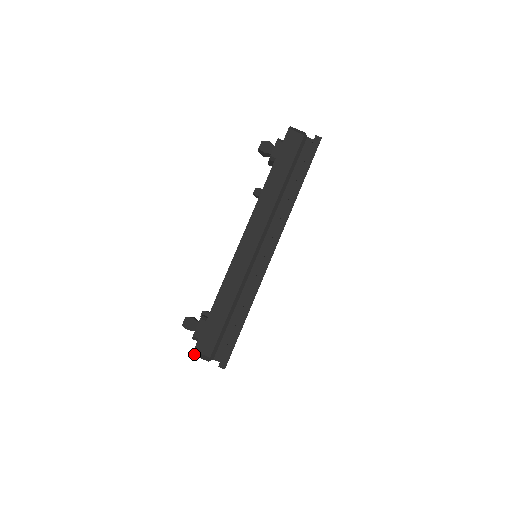
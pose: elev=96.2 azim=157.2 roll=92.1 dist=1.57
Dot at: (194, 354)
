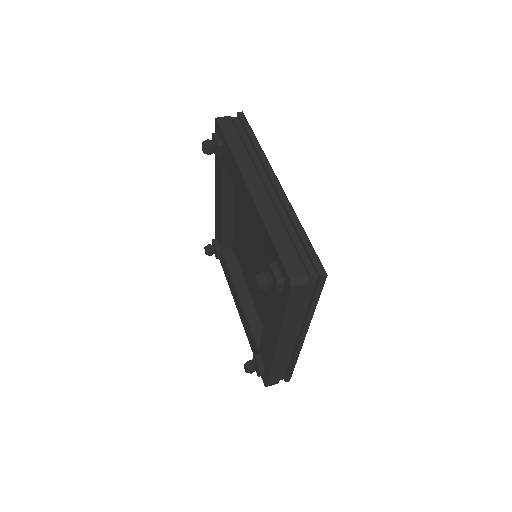
Dot at: occluded
